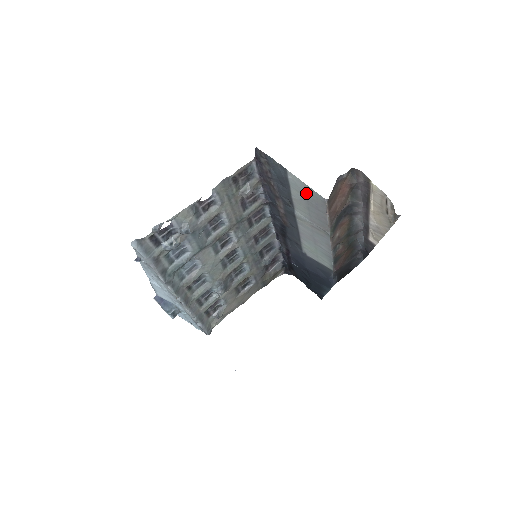
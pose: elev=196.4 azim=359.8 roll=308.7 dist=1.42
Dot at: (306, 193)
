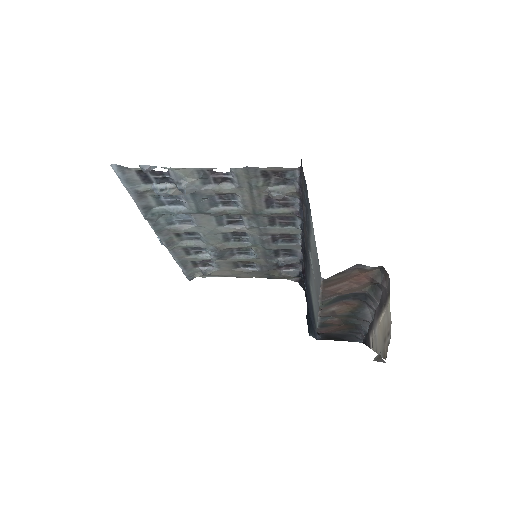
Dot at: (315, 250)
